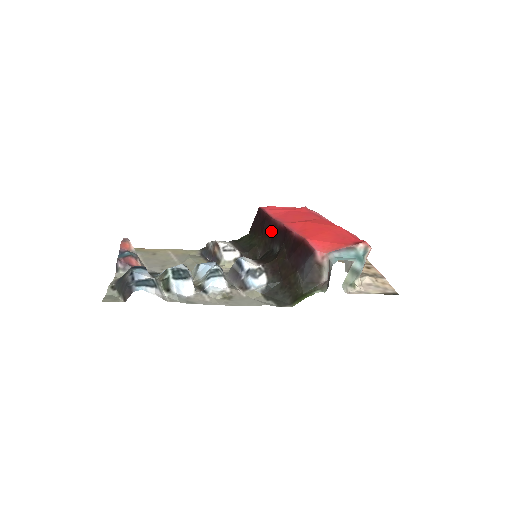
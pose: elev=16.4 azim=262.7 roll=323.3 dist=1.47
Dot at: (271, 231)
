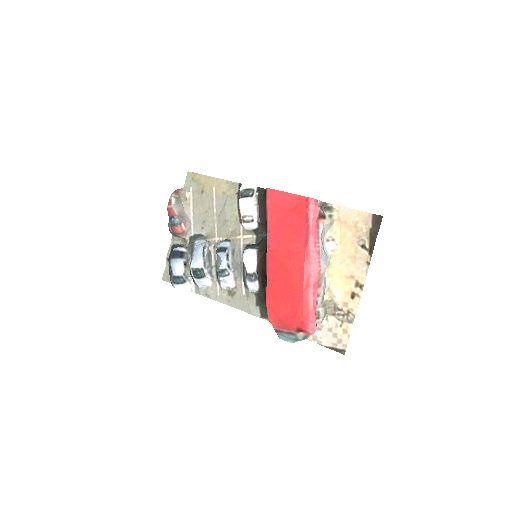
Dot at: occluded
